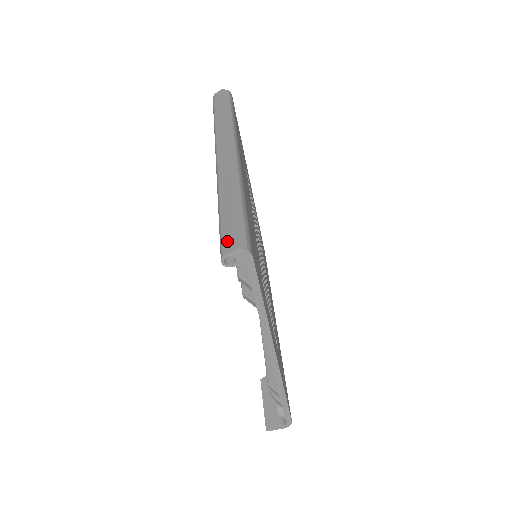
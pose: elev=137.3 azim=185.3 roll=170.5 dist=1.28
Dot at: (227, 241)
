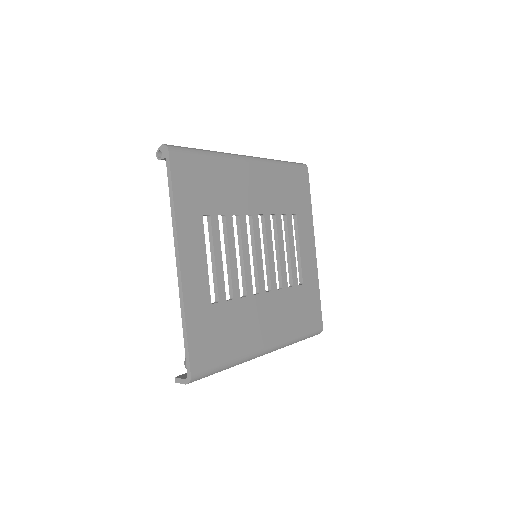
Dot at: occluded
